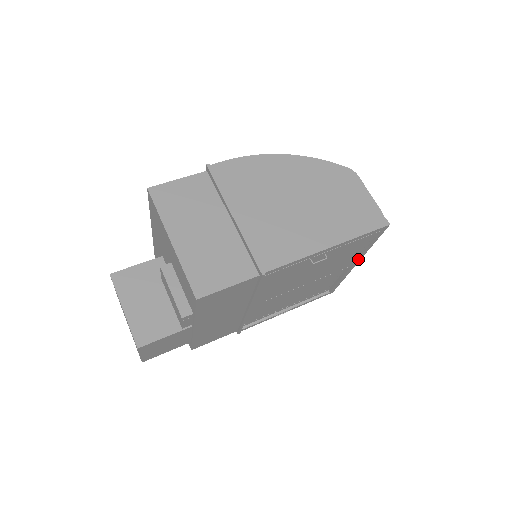
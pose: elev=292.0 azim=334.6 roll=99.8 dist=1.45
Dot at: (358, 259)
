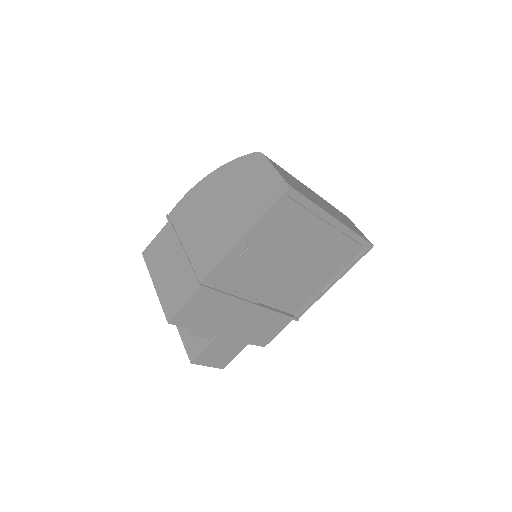
Dot at: (326, 218)
